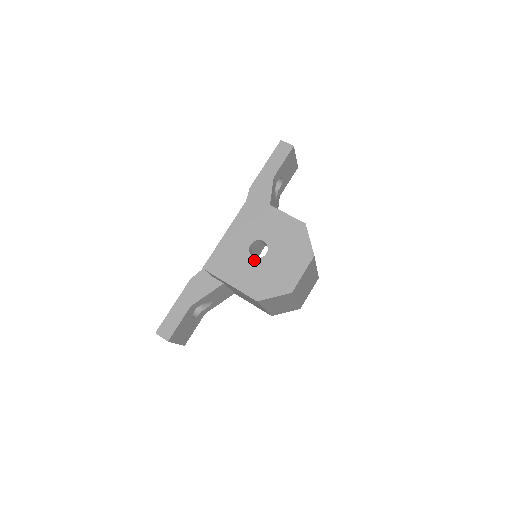
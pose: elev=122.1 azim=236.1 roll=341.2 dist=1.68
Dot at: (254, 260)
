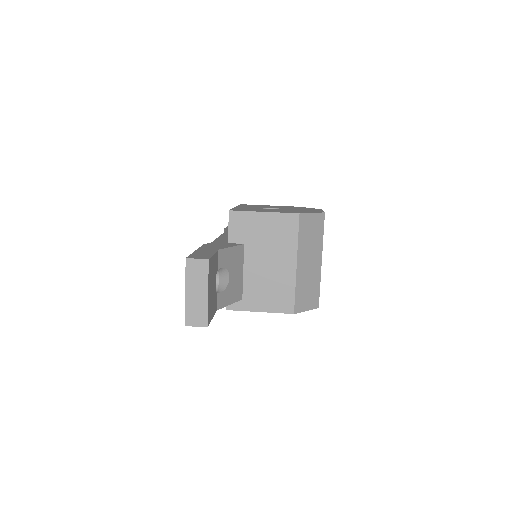
Dot at: (273, 209)
